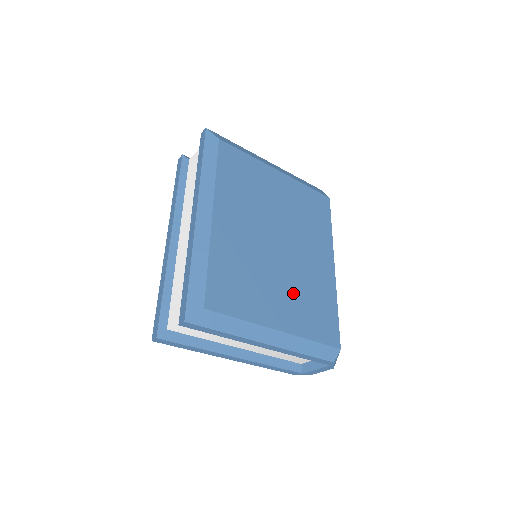
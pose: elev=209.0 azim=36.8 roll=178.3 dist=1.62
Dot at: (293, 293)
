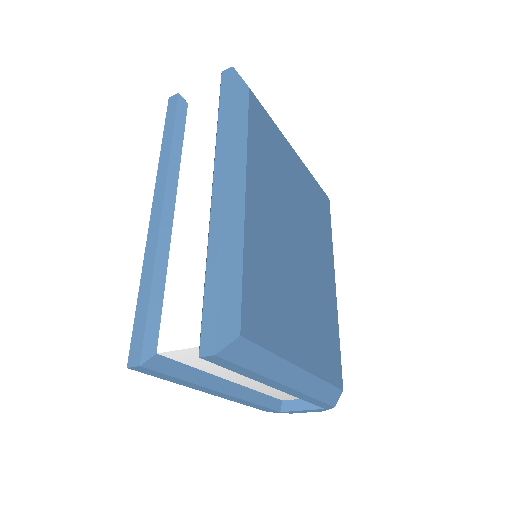
Dot at: (310, 316)
